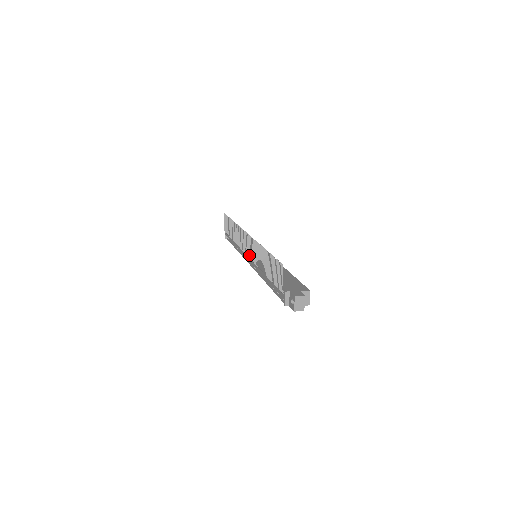
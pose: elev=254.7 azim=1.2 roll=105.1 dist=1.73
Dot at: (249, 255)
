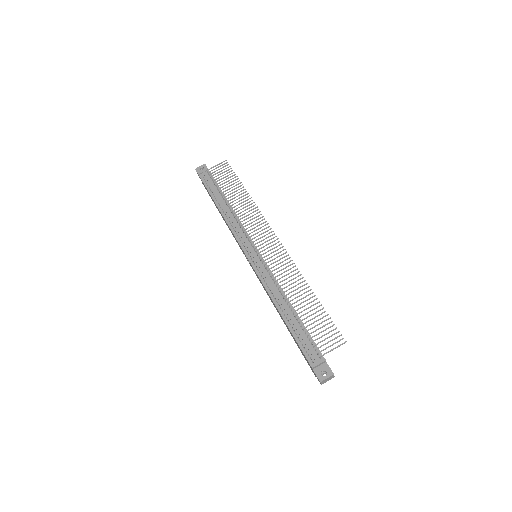
Dot at: (266, 259)
